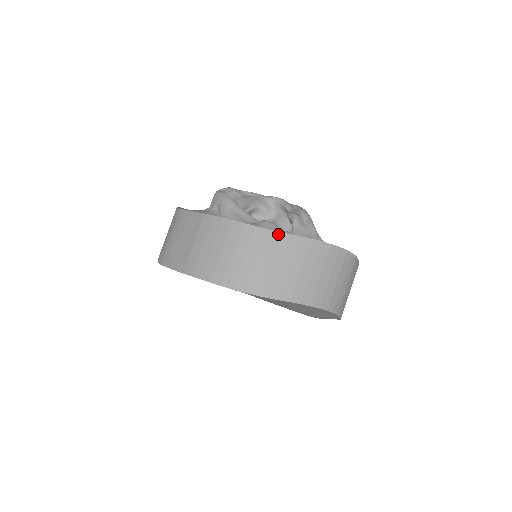
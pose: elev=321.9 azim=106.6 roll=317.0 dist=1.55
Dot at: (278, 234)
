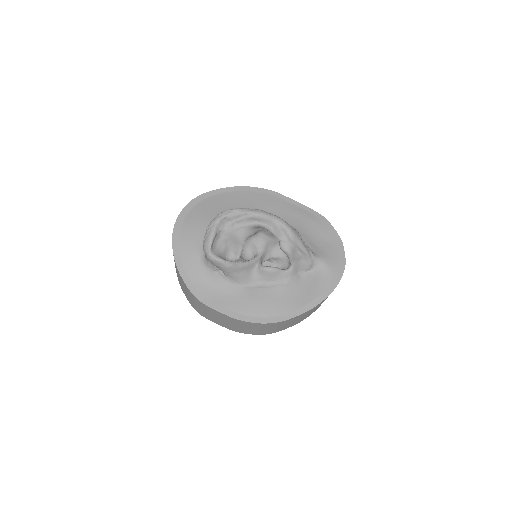
Dot at: (297, 316)
